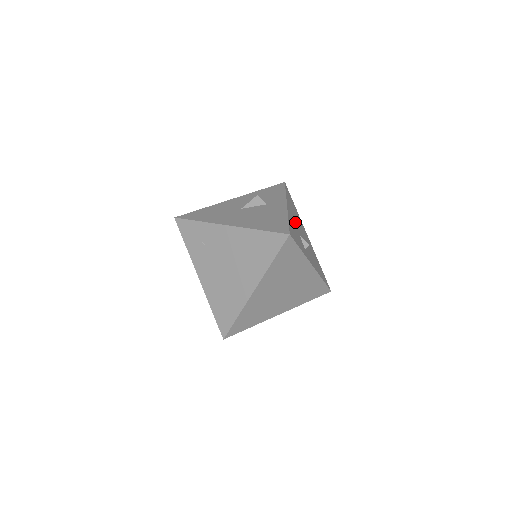
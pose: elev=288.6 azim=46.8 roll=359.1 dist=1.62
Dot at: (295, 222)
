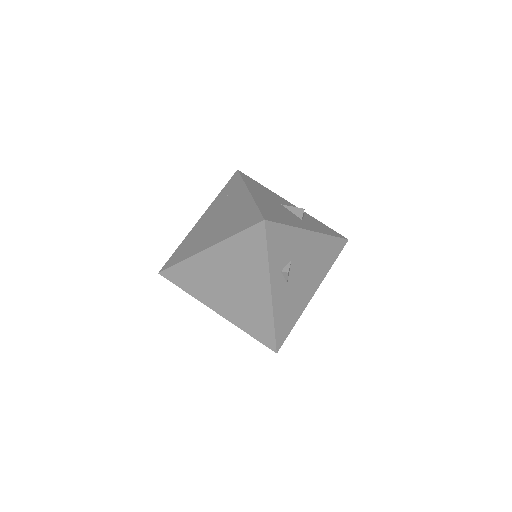
Dot at: (304, 252)
